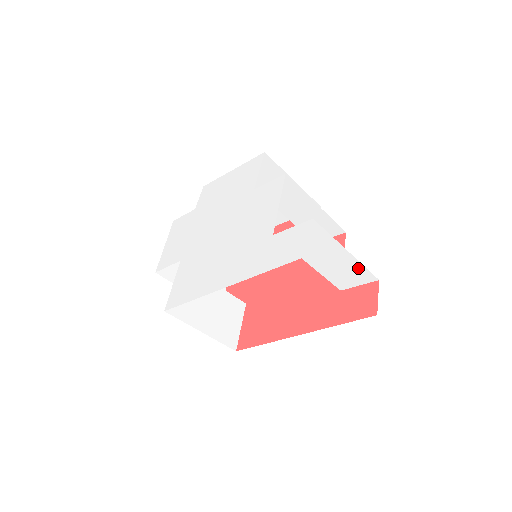
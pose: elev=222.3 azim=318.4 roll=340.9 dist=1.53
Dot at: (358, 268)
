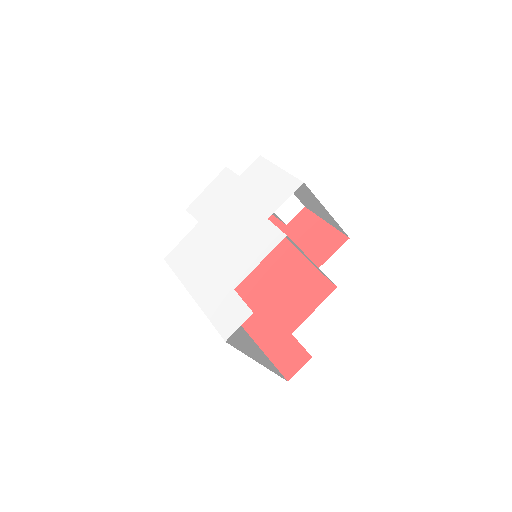
Dot at: occluded
